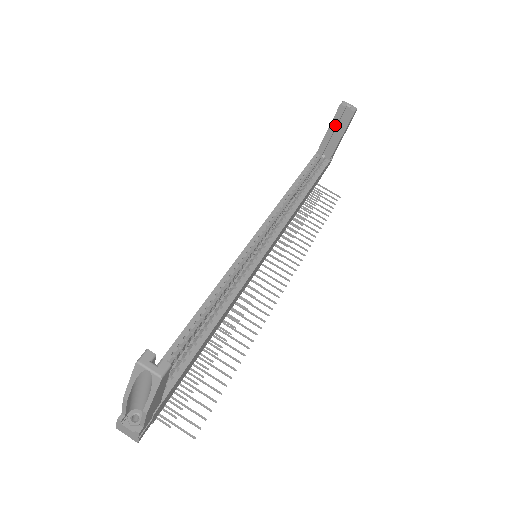
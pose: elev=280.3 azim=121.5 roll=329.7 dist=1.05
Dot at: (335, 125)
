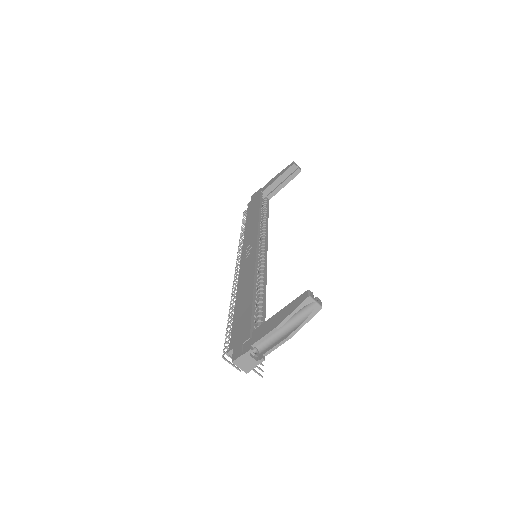
Dot at: (284, 176)
